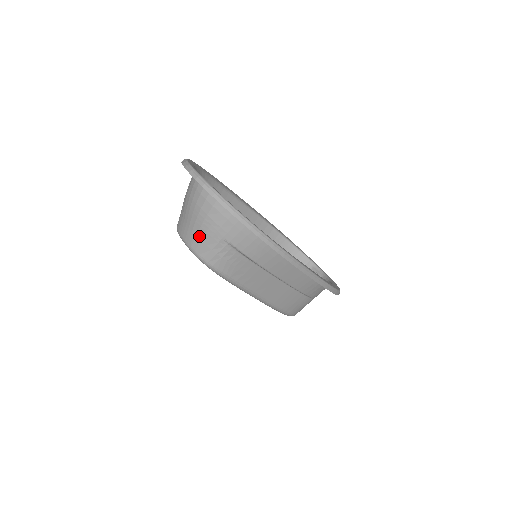
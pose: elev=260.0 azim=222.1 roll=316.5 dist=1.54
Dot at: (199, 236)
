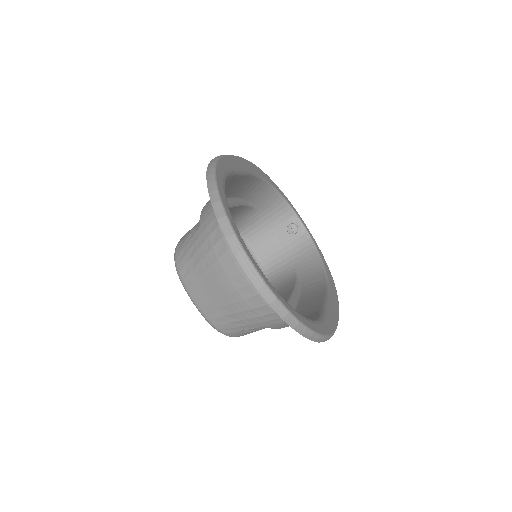
Dot at: (228, 318)
